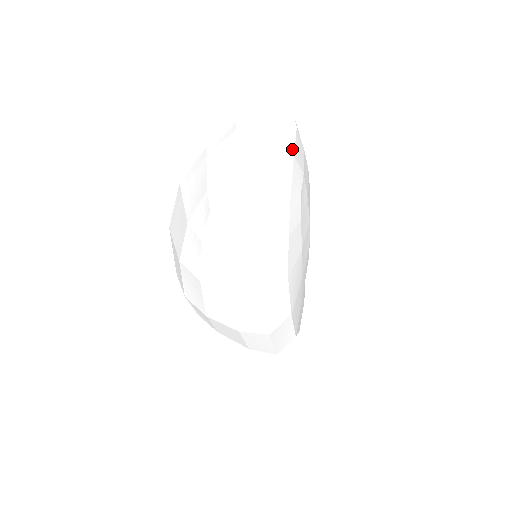
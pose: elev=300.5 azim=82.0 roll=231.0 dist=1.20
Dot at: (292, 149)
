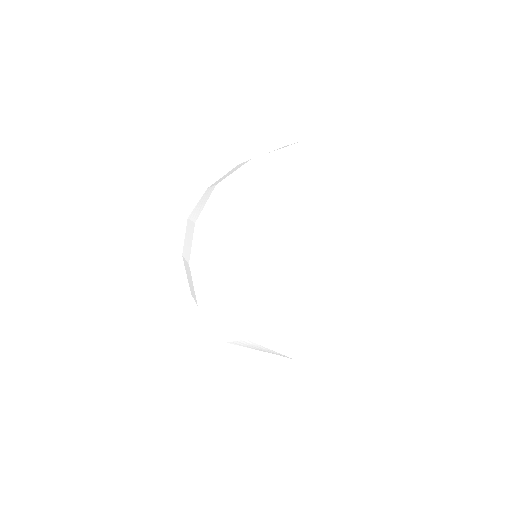
Dot at: (280, 166)
